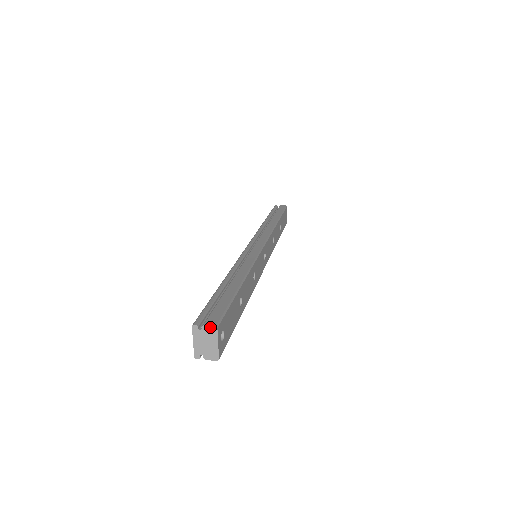
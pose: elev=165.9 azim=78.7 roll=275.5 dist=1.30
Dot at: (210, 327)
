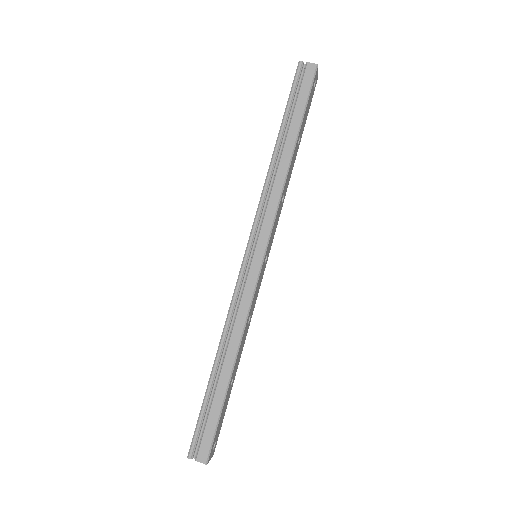
Dot at: occluded
